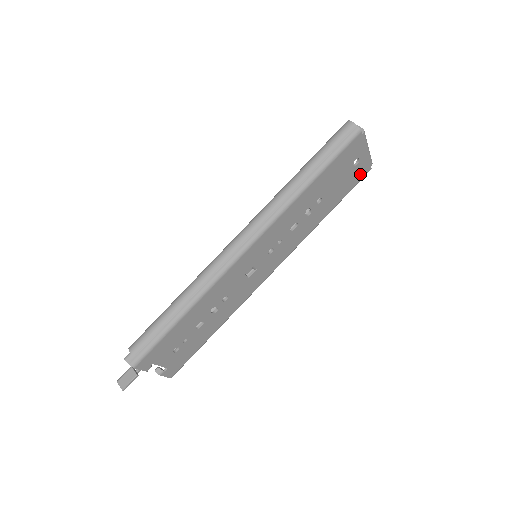
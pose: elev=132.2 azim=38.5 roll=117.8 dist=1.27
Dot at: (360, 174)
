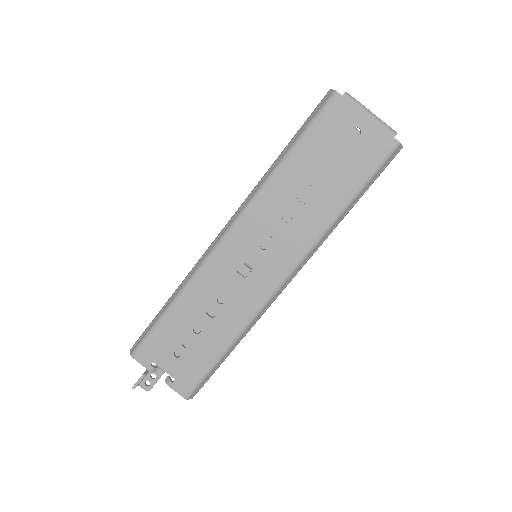
Dot at: (378, 149)
